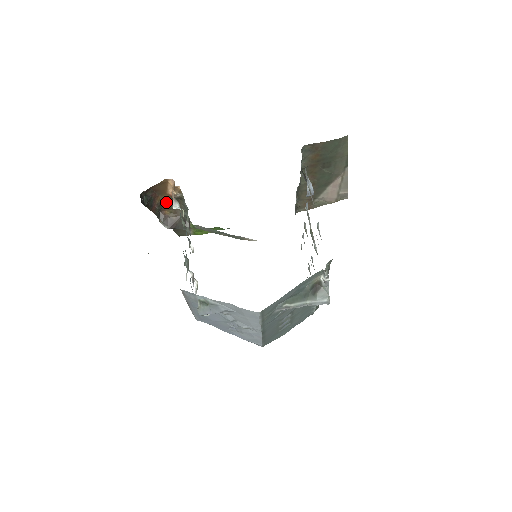
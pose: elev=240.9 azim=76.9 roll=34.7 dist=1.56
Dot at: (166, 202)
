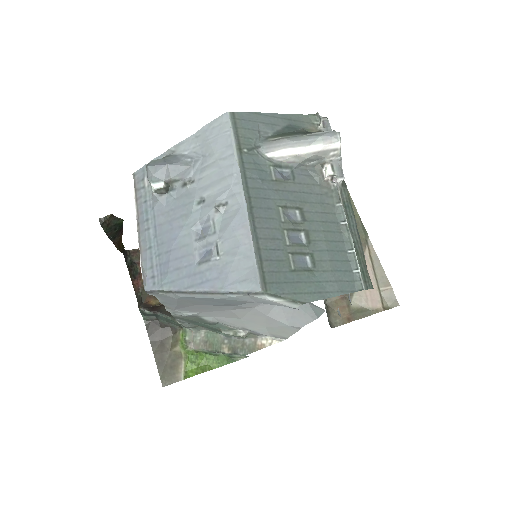
Dot at: occluded
